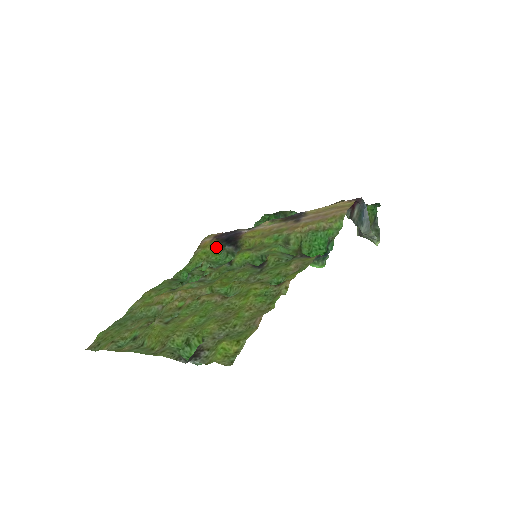
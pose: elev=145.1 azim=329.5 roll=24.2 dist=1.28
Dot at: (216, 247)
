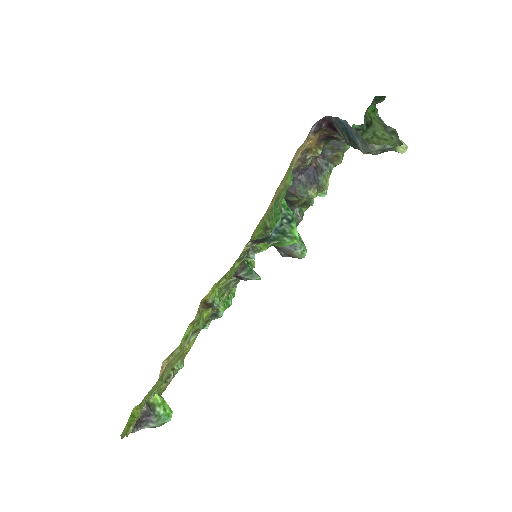
Dot at: occluded
